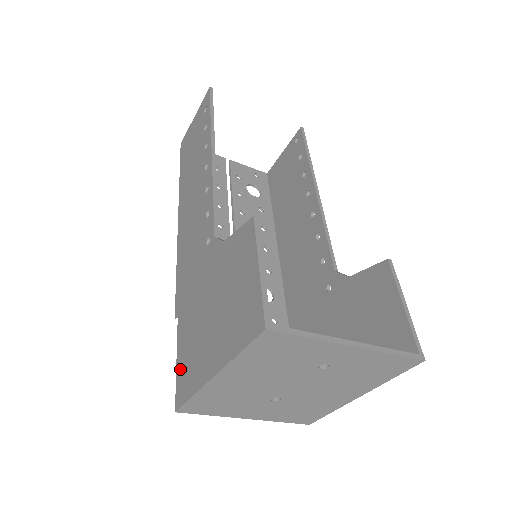
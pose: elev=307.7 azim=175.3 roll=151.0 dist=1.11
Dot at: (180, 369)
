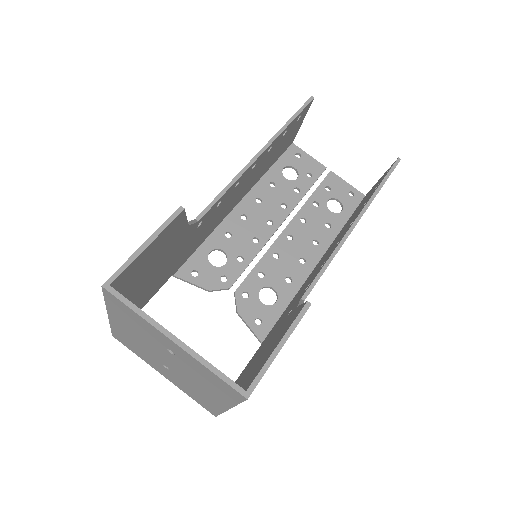
Dot at: occluded
